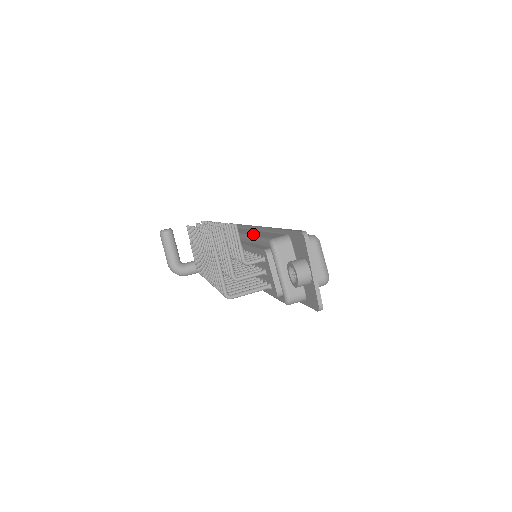
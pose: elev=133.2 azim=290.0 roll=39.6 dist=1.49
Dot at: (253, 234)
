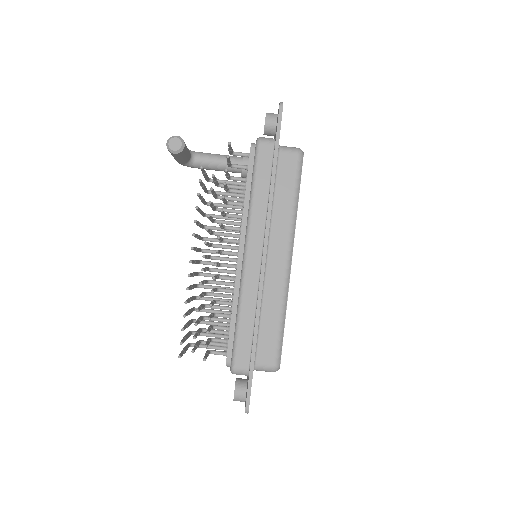
Dot at: (244, 295)
